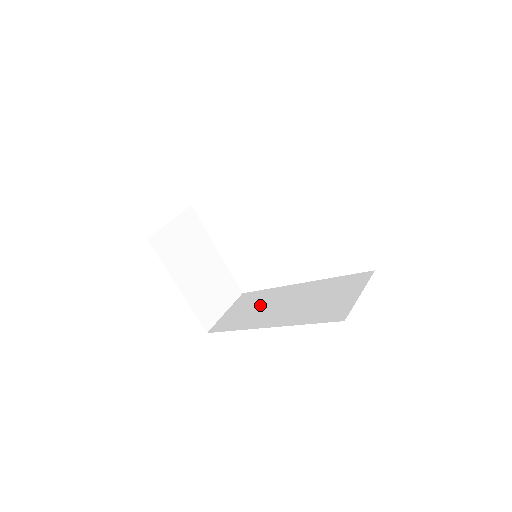
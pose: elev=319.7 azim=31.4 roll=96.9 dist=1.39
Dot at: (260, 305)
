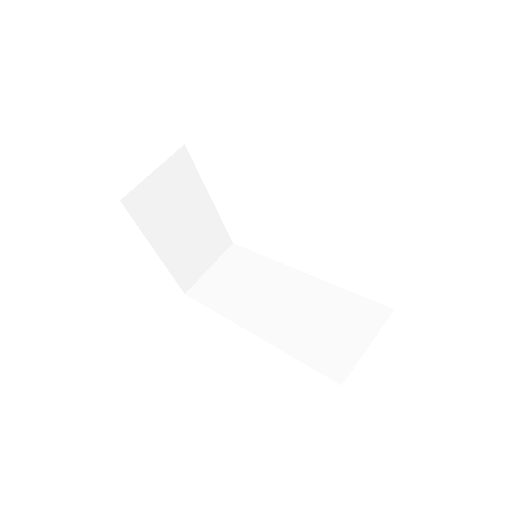
Dot at: (250, 283)
